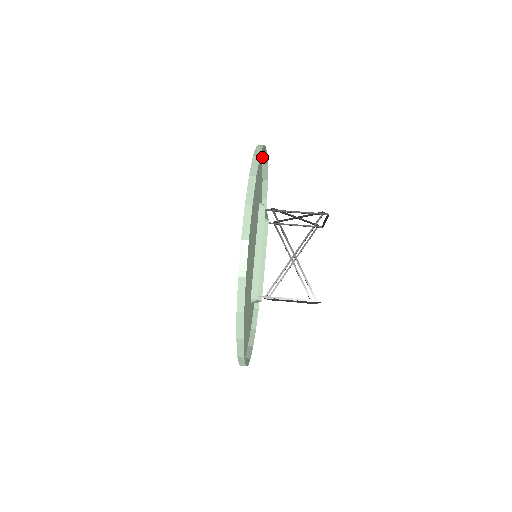
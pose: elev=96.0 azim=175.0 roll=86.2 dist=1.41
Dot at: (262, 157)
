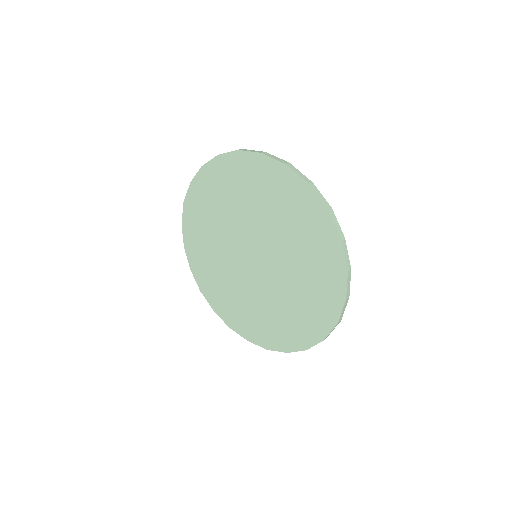
Dot at: (274, 158)
